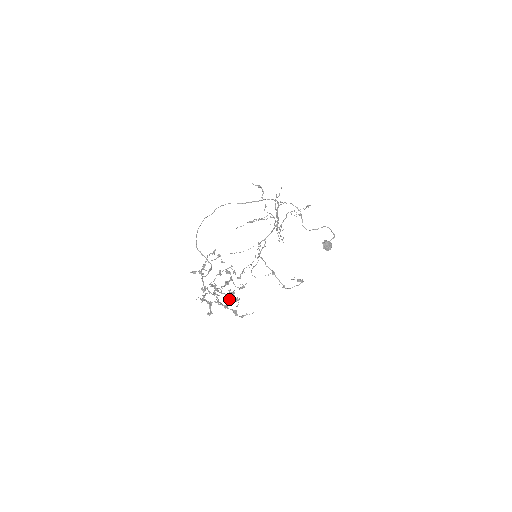
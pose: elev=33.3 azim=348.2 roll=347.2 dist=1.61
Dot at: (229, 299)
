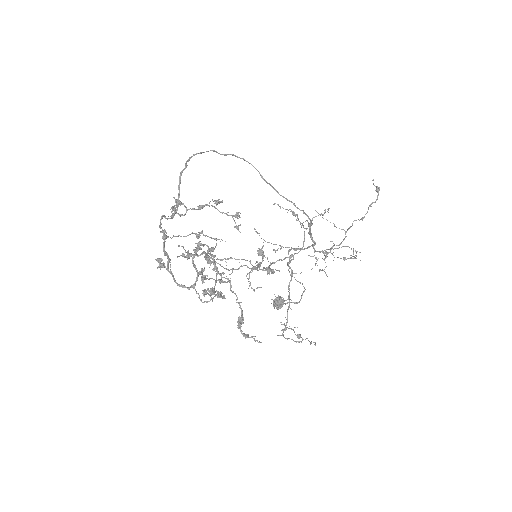
Dot at: (196, 281)
